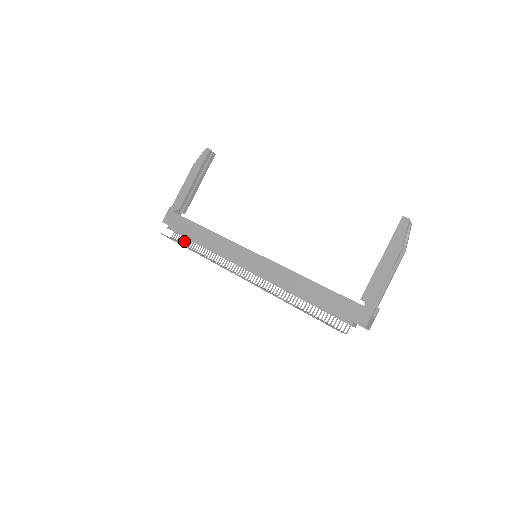
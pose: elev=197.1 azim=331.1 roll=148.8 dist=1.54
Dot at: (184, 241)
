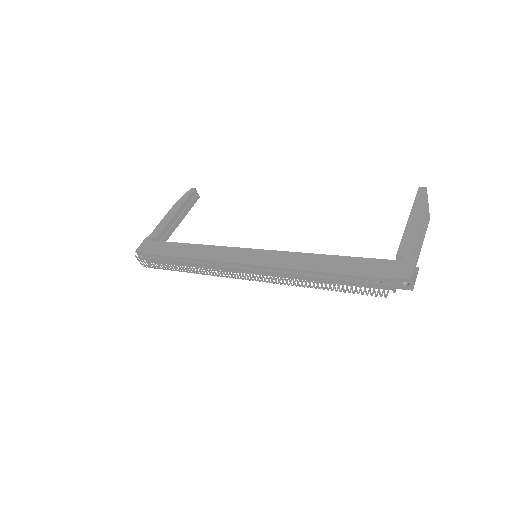
Dot at: occluded
